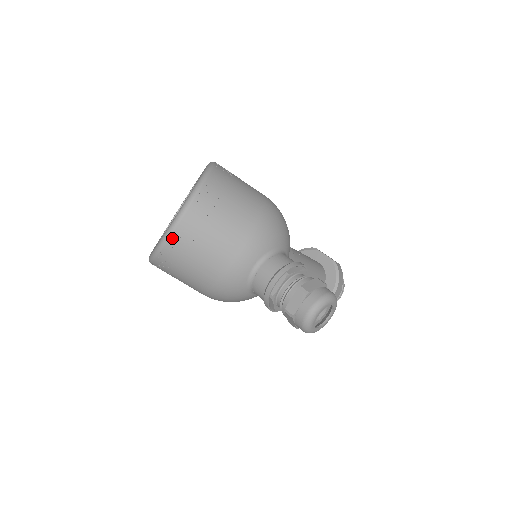
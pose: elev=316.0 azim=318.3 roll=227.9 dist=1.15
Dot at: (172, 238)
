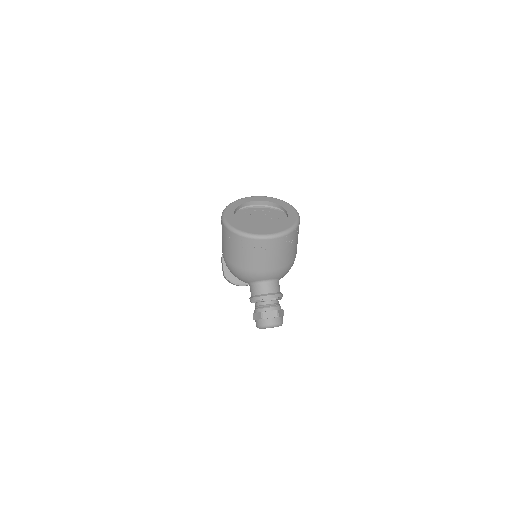
Dot at: (258, 240)
